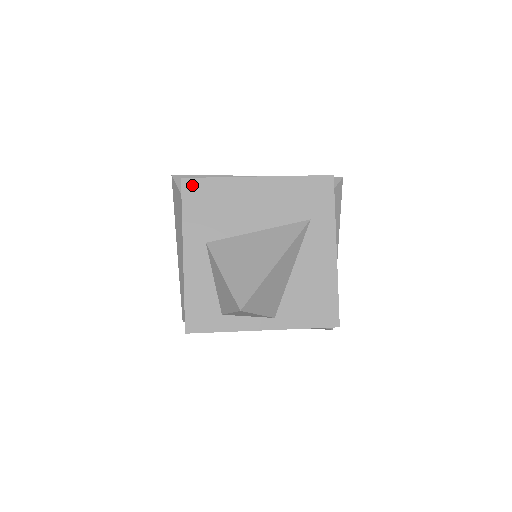
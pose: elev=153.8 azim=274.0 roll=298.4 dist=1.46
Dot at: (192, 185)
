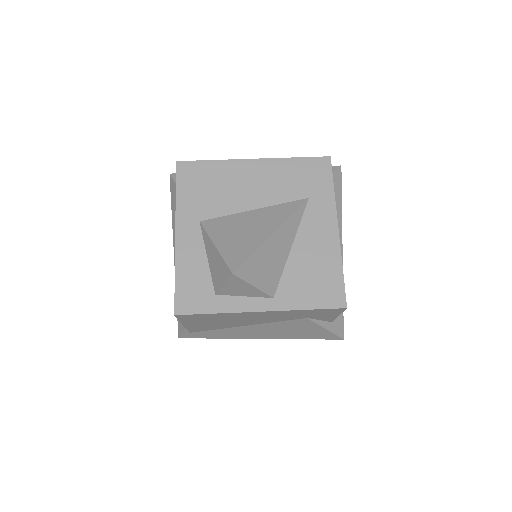
Dot at: (187, 167)
